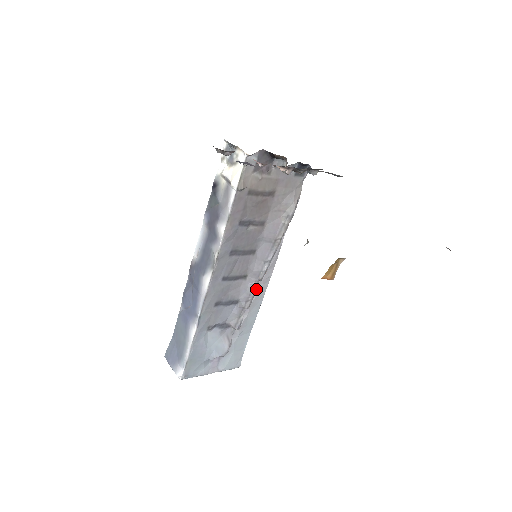
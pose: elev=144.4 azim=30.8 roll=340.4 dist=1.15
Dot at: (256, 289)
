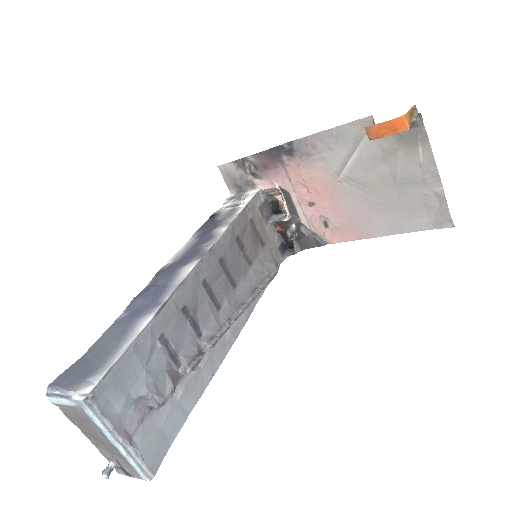
Dot at: (227, 327)
